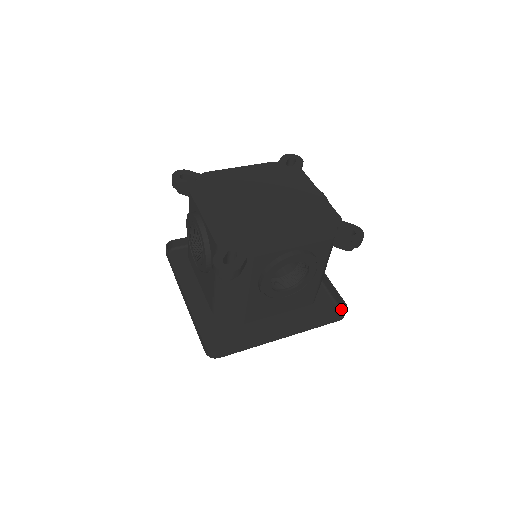
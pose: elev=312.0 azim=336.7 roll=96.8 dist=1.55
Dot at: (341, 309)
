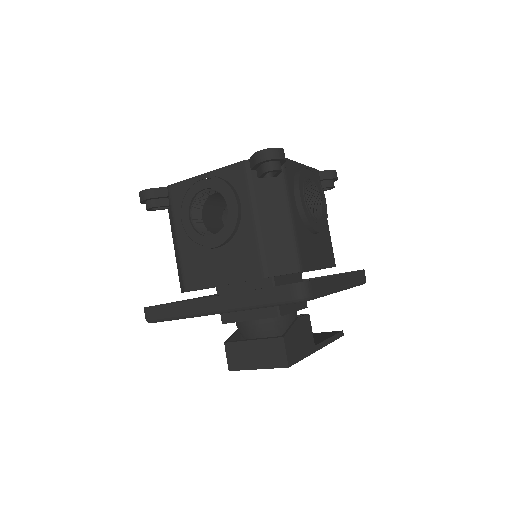
Dot at: (311, 296)
